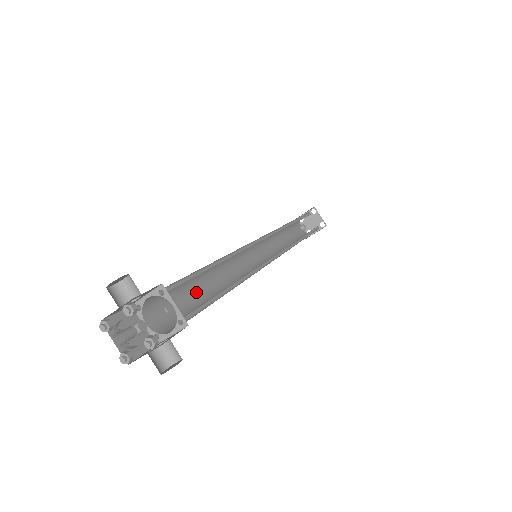
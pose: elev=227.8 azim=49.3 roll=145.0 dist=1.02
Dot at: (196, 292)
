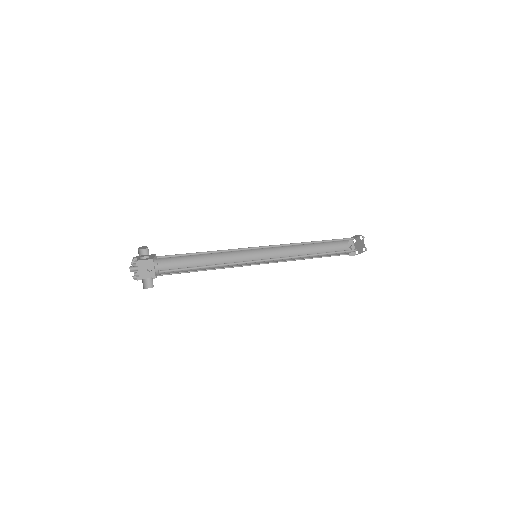
Dot at: (197, 264)
